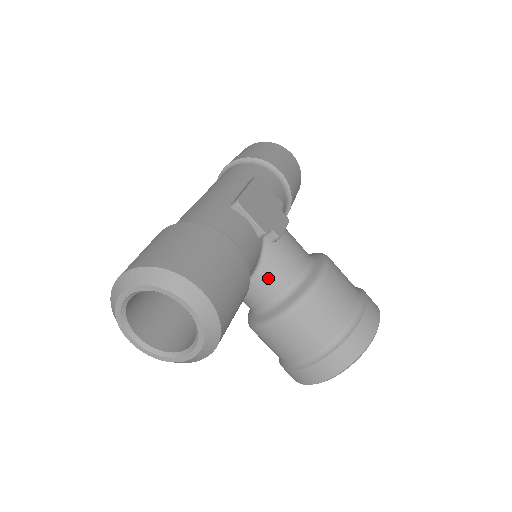
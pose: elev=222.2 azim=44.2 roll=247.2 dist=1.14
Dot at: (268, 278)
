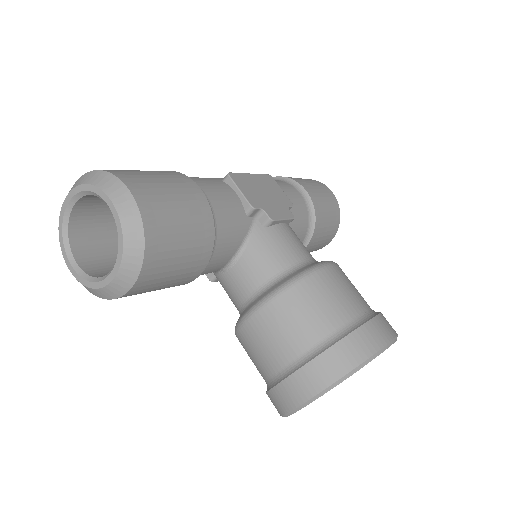
Dot at: (253, 263)
